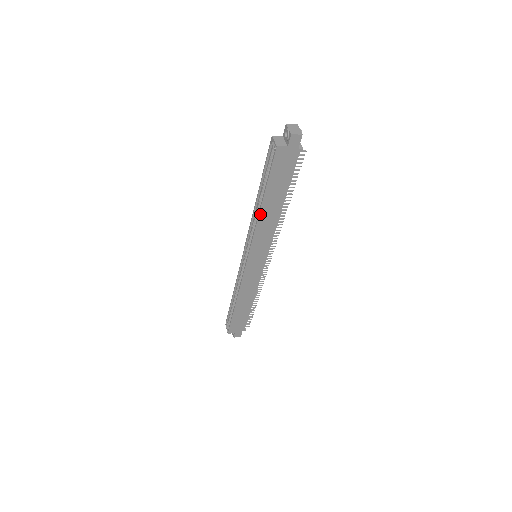
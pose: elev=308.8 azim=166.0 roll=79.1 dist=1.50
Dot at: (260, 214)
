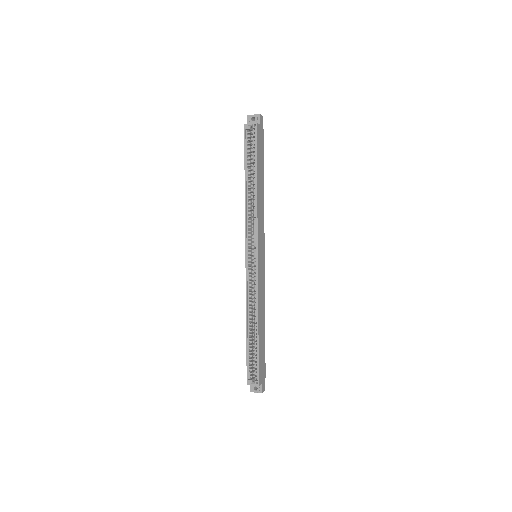
Dot at: (257, 194)
